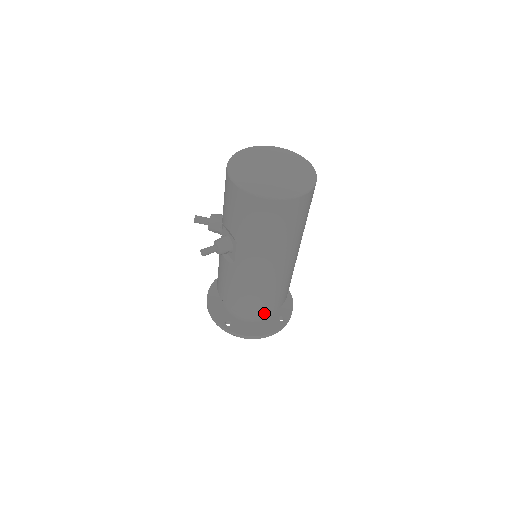
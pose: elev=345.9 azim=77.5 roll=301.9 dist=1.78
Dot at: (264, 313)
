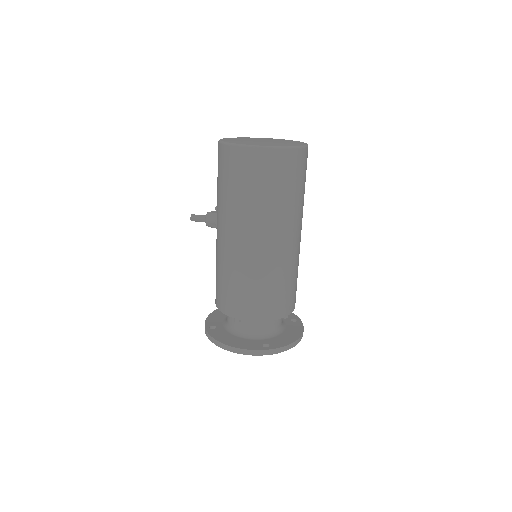
Dot at: (239, 317)
